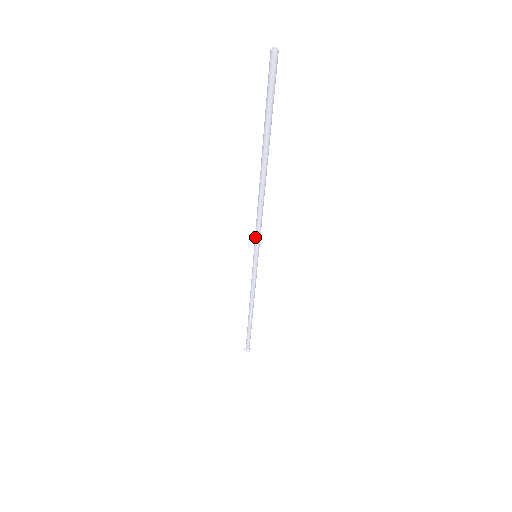
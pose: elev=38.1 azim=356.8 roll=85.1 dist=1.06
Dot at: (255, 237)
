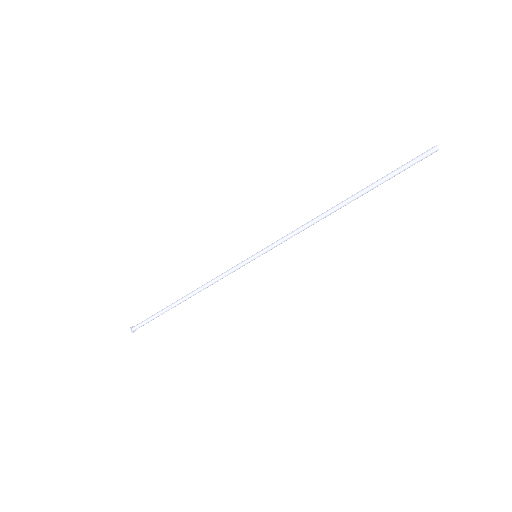
Dot at: (277, 241)
